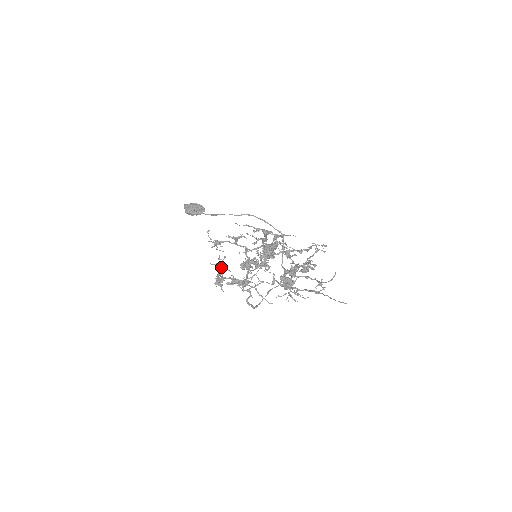
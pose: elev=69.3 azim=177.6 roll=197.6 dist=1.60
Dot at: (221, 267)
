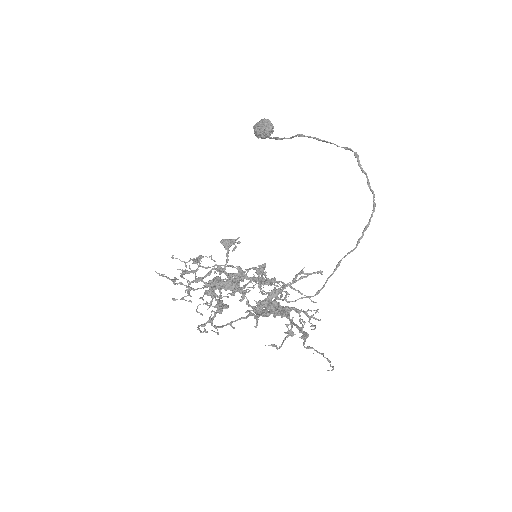
Dot at: (237, 267)
